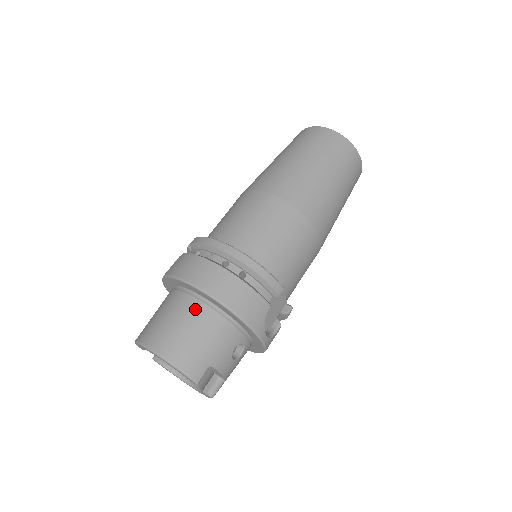
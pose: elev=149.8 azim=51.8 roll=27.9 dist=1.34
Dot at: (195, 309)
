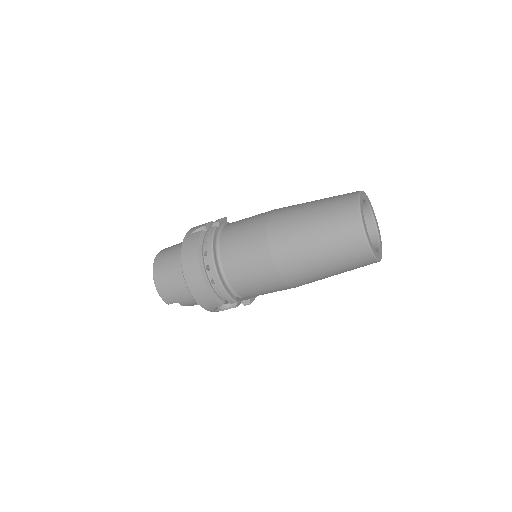
Dot at: (181, 275)
